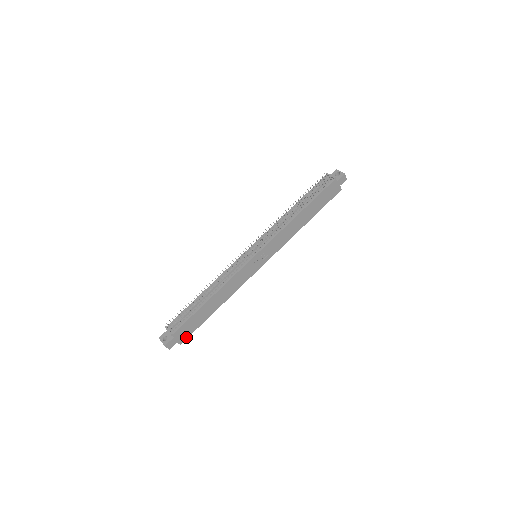
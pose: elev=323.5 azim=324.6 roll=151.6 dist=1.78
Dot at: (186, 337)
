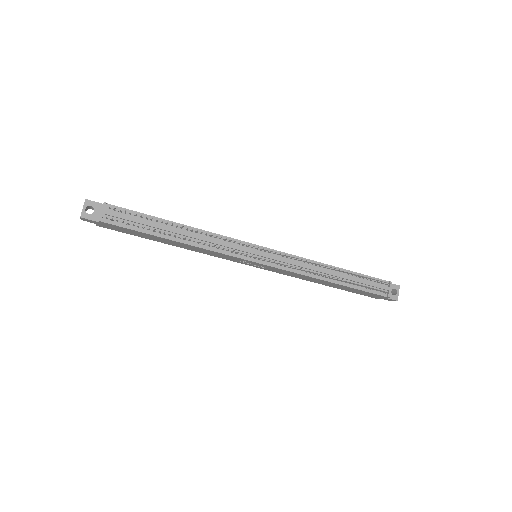
Dot at: (110, 228)
